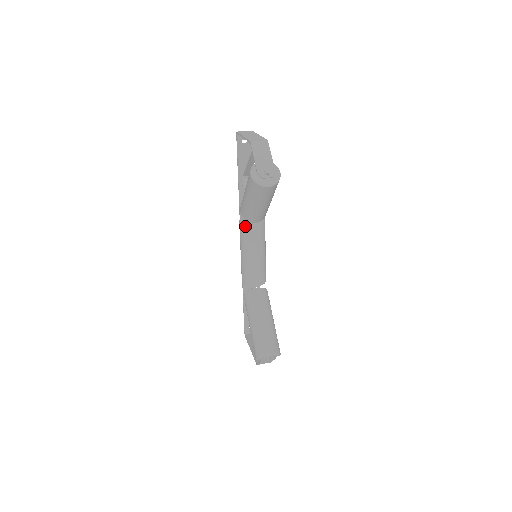
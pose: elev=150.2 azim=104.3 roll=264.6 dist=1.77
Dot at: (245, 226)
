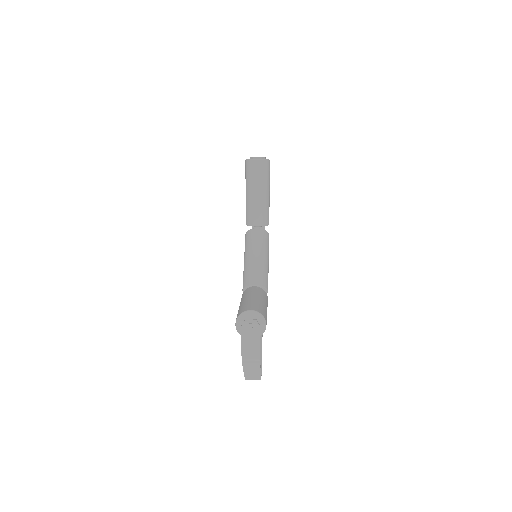
Dot at: (248, 232)
